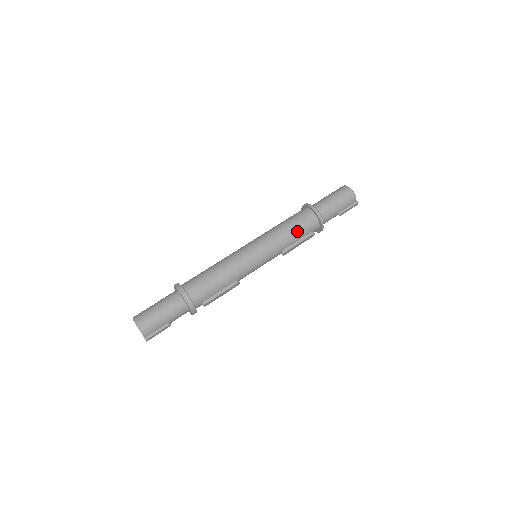
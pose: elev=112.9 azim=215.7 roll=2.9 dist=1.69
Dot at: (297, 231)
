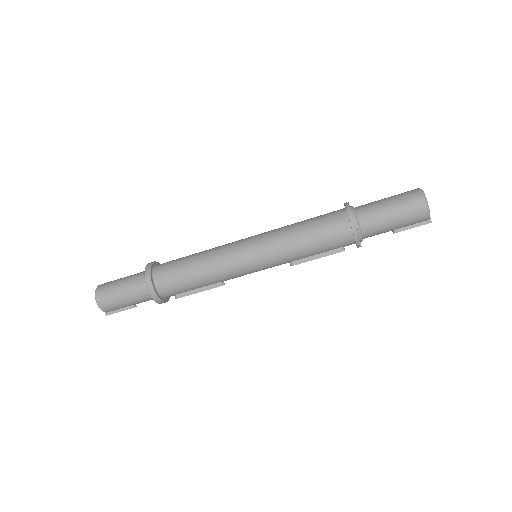
Dot at: (317, 246)
